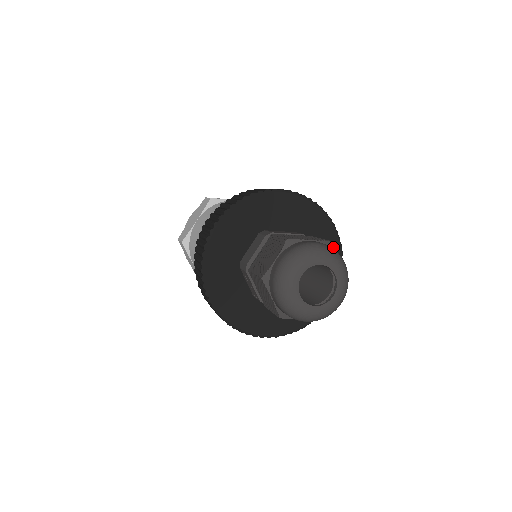
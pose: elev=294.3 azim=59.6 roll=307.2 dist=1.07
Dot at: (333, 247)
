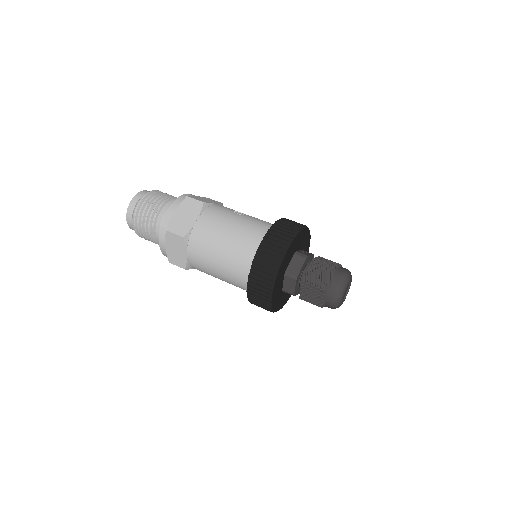
Dot at: (306, 233)
